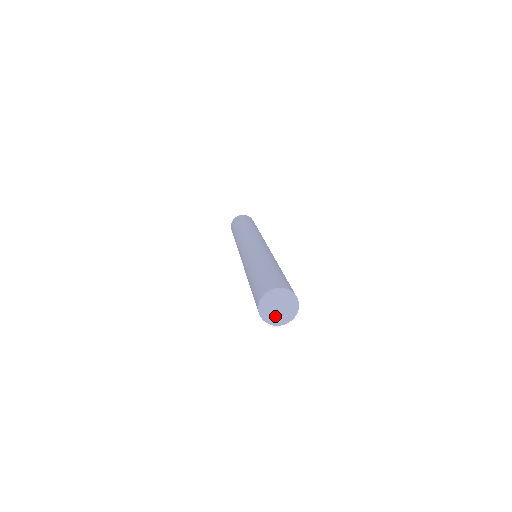
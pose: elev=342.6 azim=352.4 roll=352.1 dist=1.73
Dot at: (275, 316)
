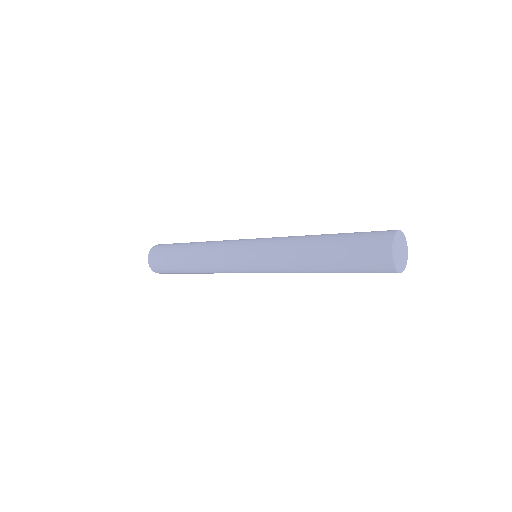
Dot at: (397, 256)
